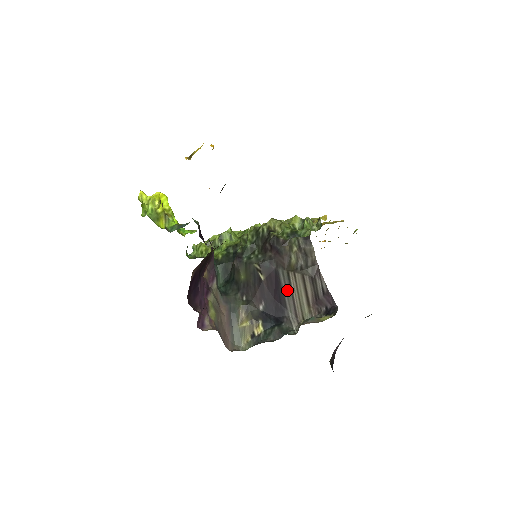
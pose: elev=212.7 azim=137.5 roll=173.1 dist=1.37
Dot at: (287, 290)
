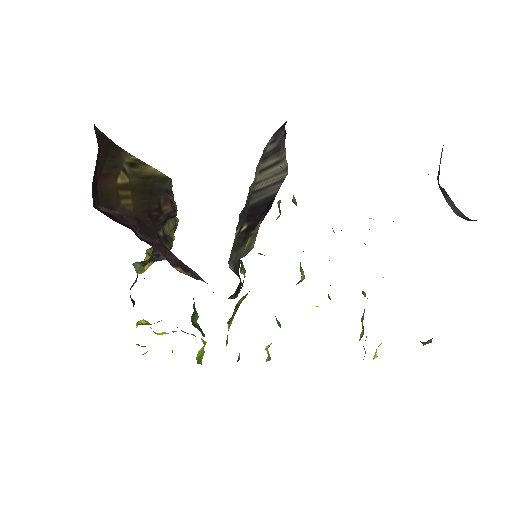
Dot at: (263, 194)
